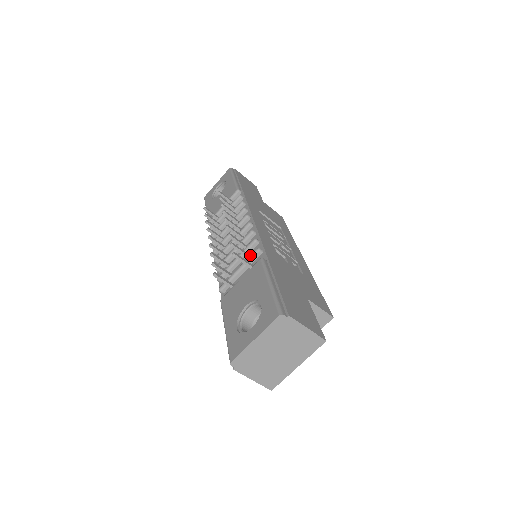
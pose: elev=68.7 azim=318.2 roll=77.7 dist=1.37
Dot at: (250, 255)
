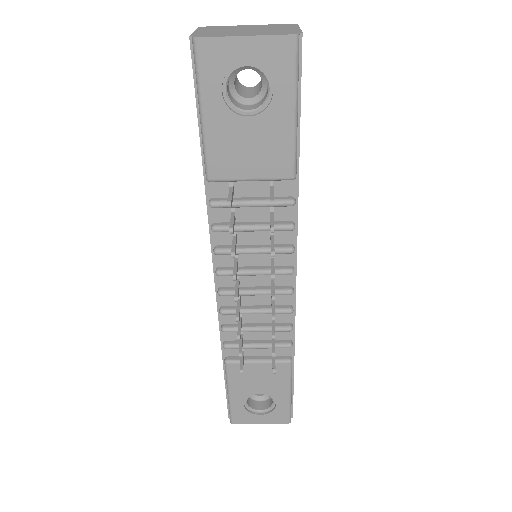
Dot at: occluded
